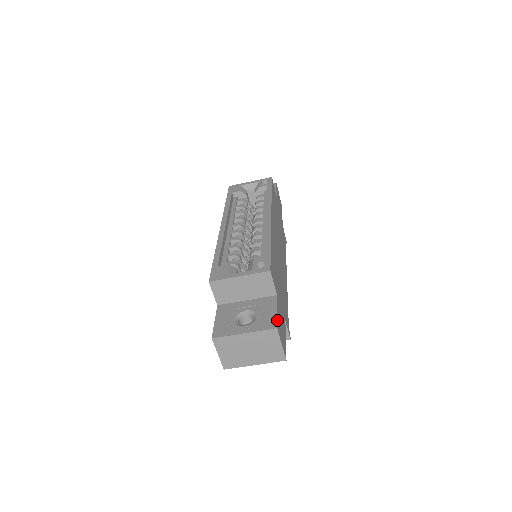
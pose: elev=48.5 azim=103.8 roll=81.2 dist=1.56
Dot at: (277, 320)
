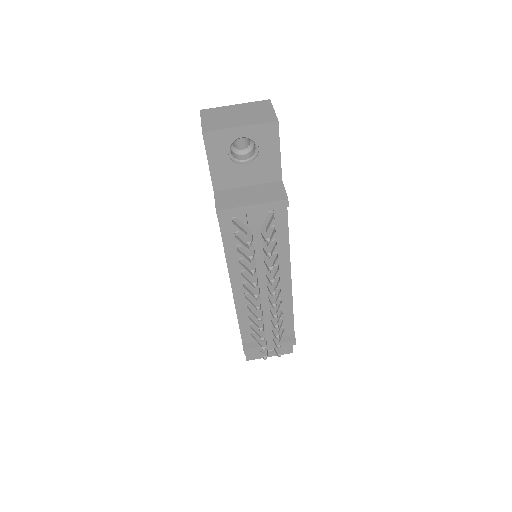
Dot at: occluded
